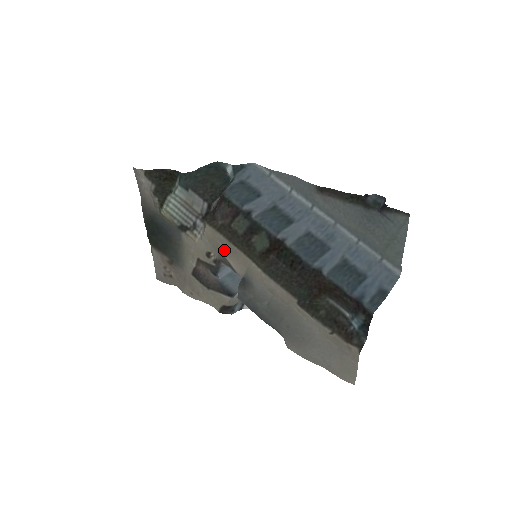
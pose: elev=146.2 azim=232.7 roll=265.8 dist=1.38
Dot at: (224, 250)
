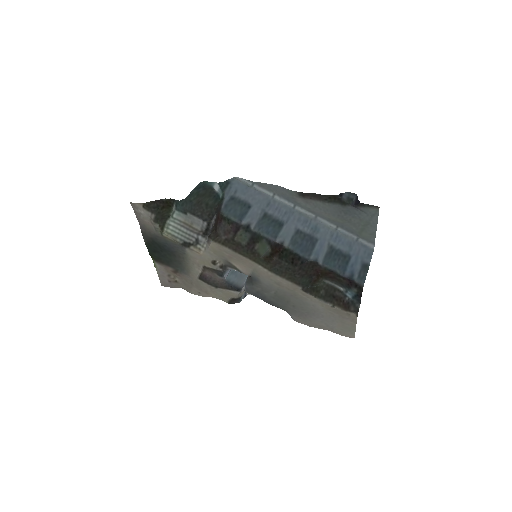
Dot at: (230, 258)
